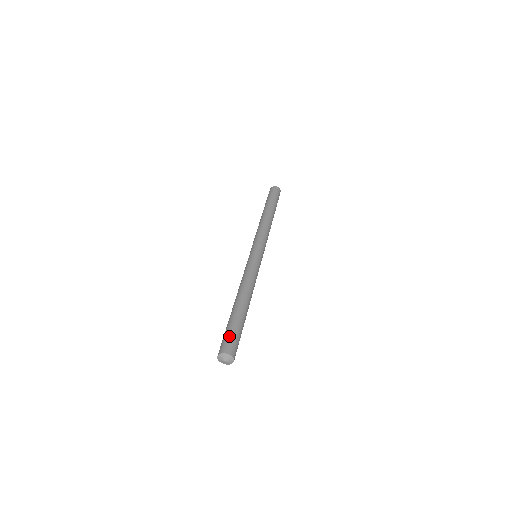
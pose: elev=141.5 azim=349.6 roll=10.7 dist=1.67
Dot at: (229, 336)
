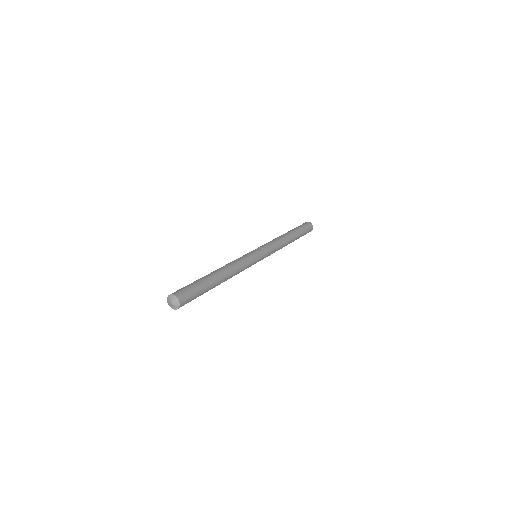
Dot at: (185, 287)
